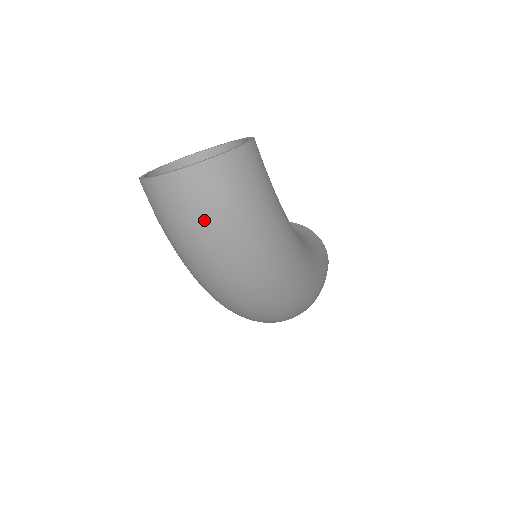
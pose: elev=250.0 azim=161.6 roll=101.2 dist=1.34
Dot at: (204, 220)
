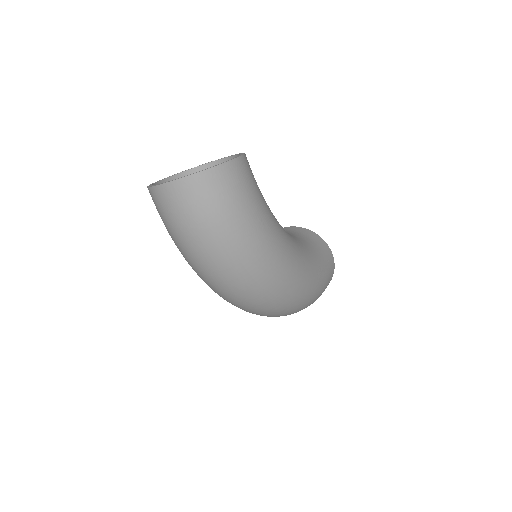
Dot at: (194, 223)
